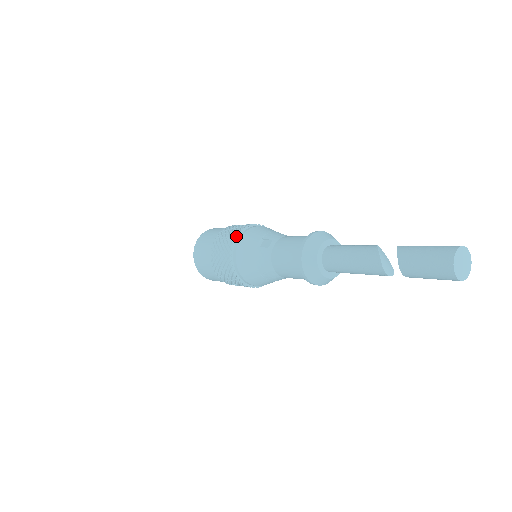
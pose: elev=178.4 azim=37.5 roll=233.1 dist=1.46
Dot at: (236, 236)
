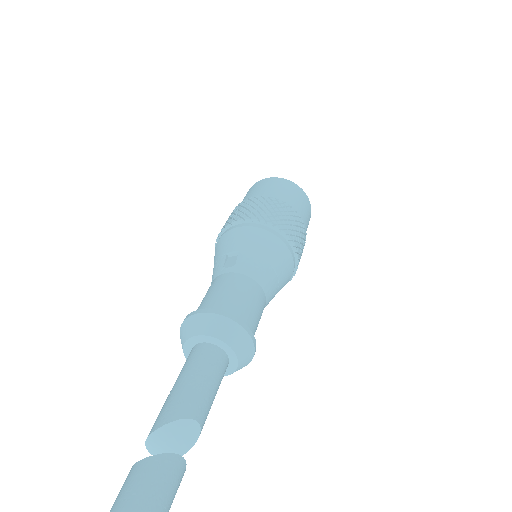
Dot at: (241, 220)
